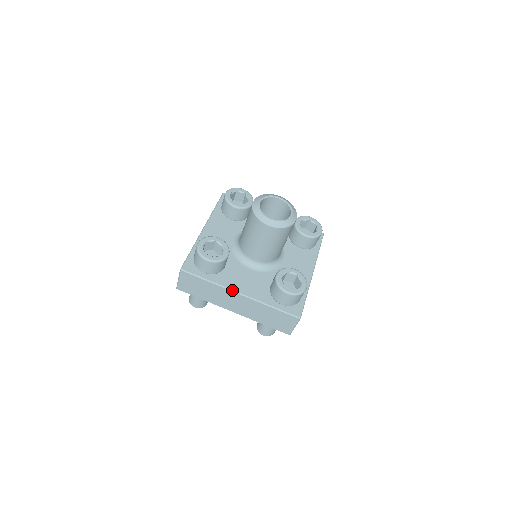
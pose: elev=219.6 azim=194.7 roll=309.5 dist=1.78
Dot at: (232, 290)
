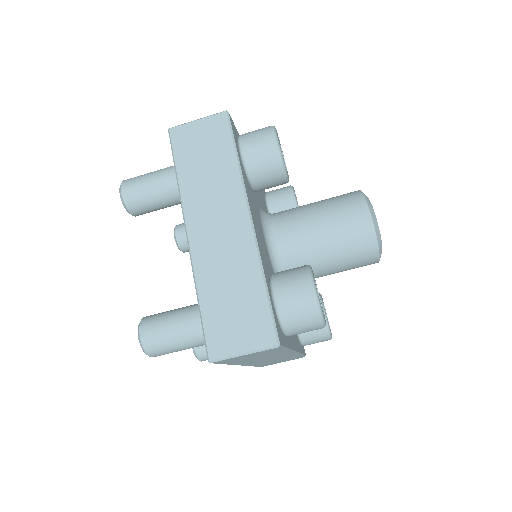
Dot at: (248, 202)
